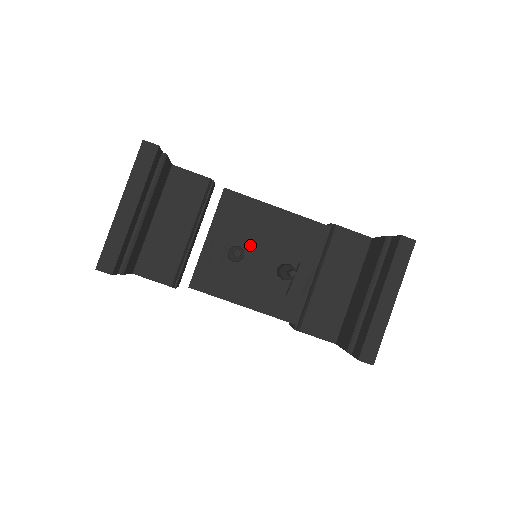
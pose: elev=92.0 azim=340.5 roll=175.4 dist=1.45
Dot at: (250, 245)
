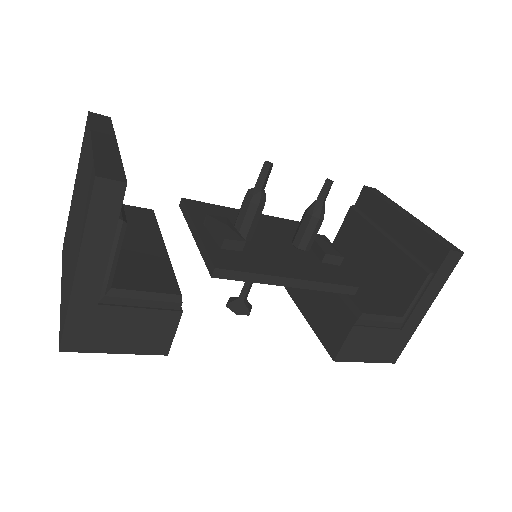
Dot at: occluded
